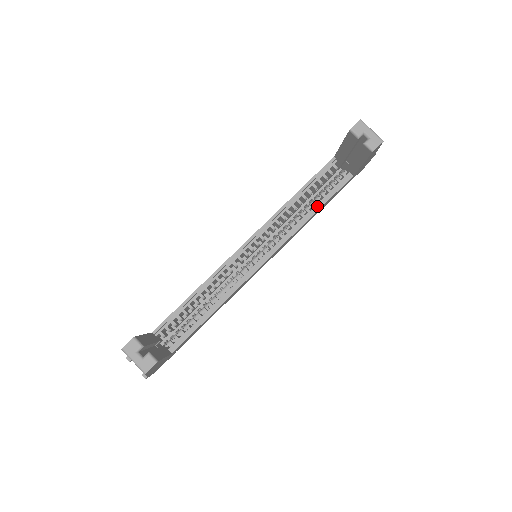
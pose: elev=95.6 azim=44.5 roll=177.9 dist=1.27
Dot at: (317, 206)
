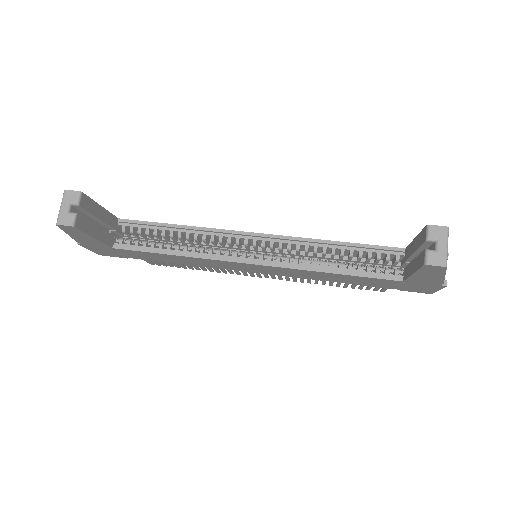
Dot at: (343, 270)
